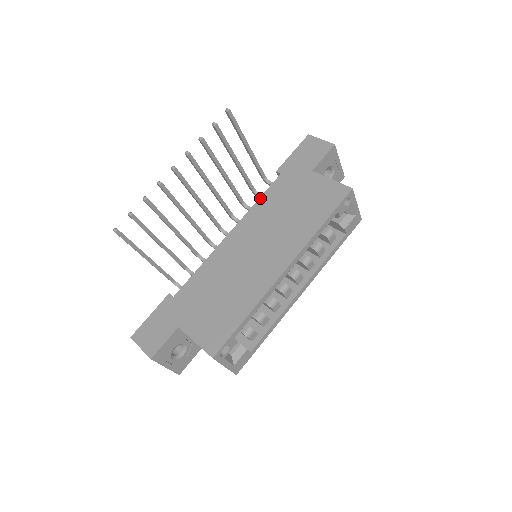
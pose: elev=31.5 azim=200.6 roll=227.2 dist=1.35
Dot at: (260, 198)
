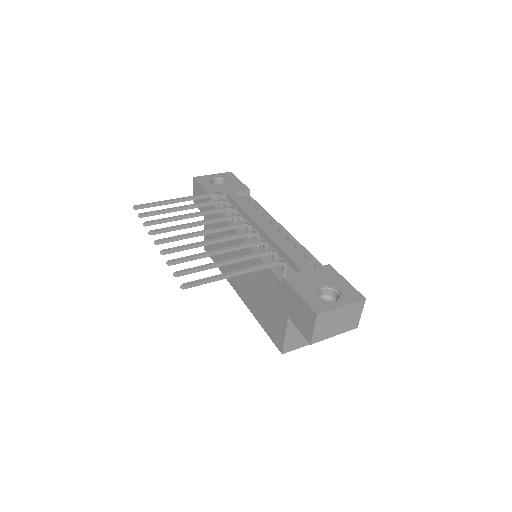
Dot at: occluded
